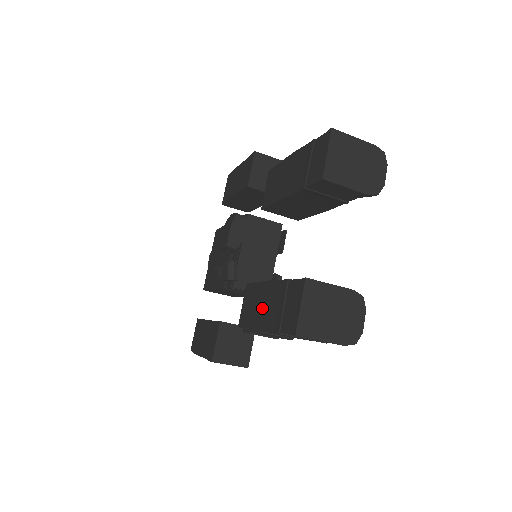
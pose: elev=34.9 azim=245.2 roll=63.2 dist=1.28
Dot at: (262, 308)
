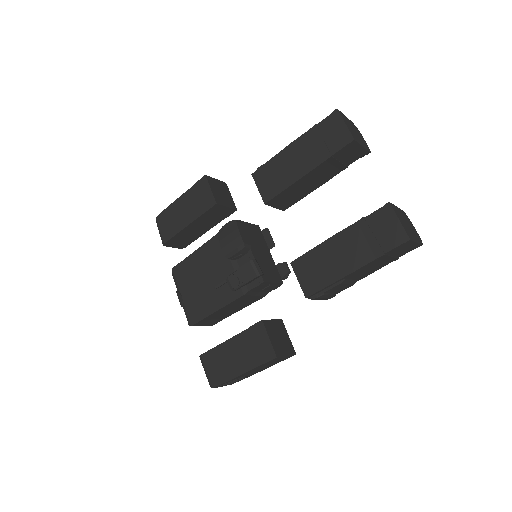
Dot at: (340, 258)
